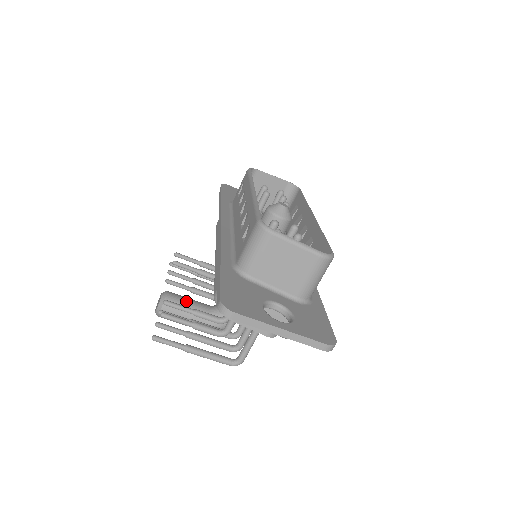
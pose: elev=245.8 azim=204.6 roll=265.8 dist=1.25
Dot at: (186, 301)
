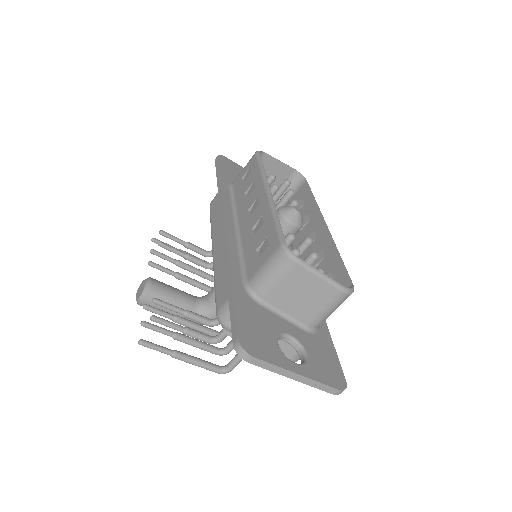
Dot at: (172, 292)
